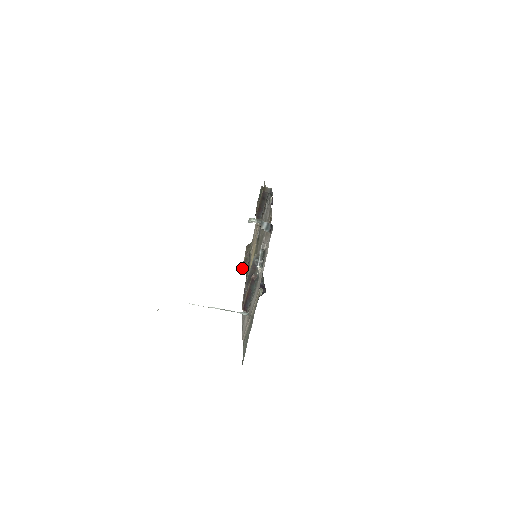
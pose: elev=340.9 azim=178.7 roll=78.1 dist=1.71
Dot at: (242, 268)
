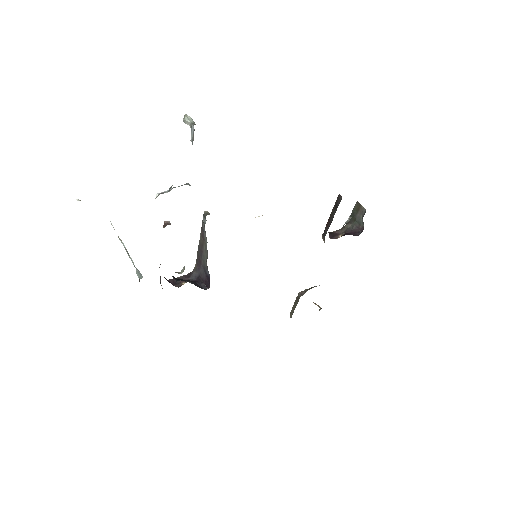
Dot at: (292, 309)
